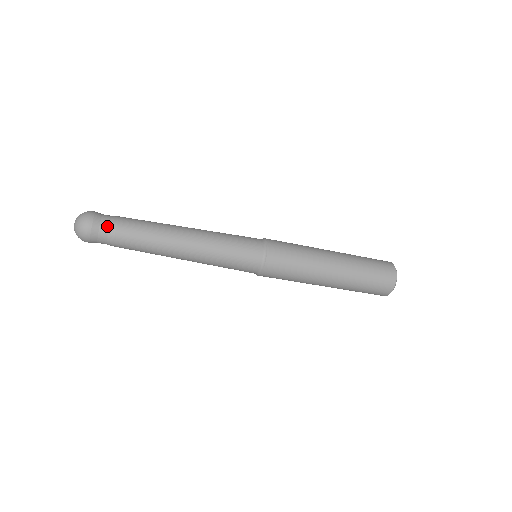
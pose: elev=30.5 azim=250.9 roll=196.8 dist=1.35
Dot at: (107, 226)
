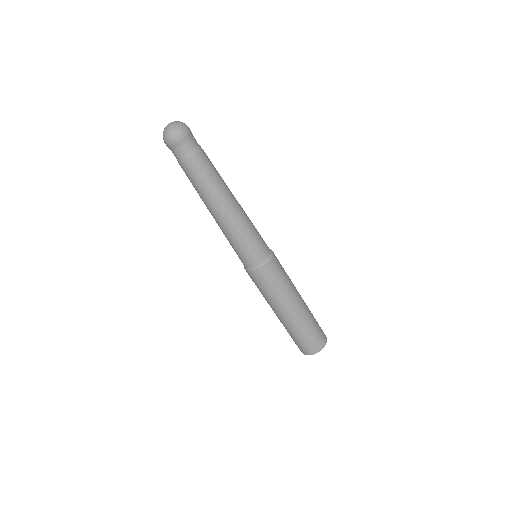
Dot at: (196, 143)
